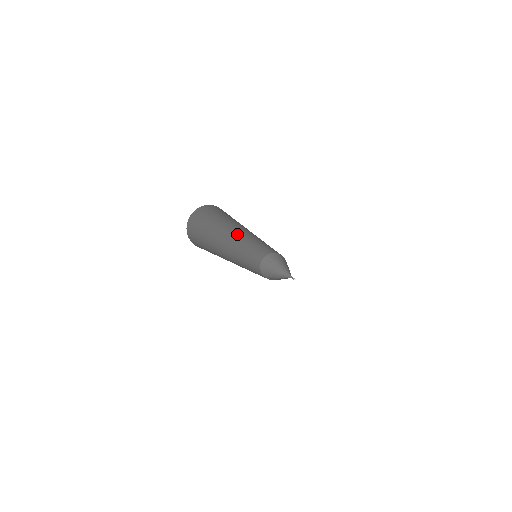
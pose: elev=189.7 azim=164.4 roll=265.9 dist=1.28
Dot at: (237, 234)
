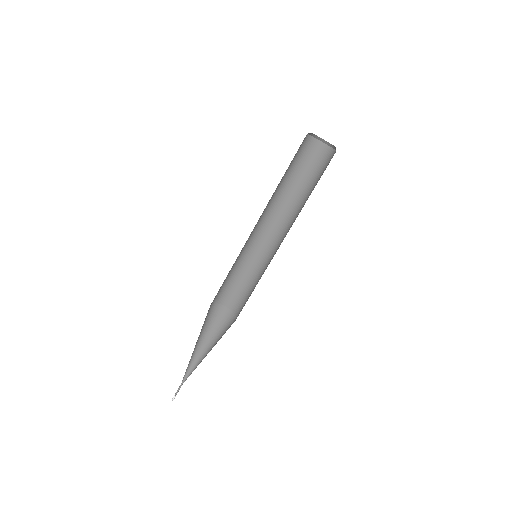
Dot at: (278, 223)
